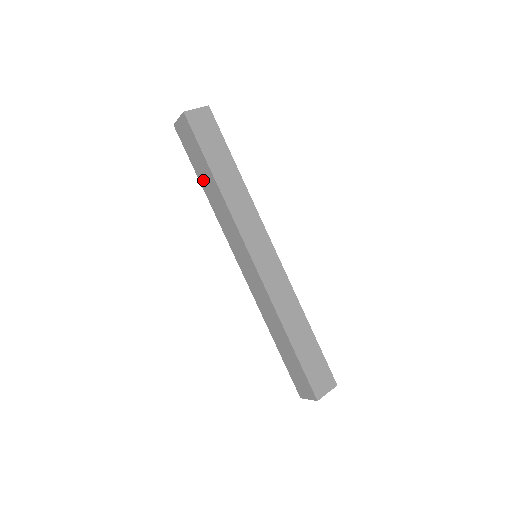
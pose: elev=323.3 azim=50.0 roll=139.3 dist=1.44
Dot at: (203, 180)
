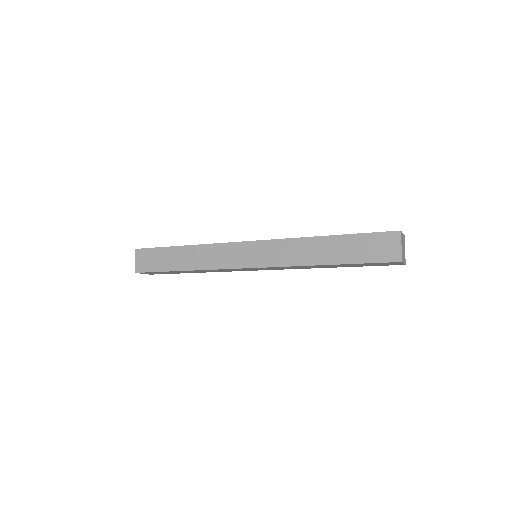
Dot at: (179, 264)
